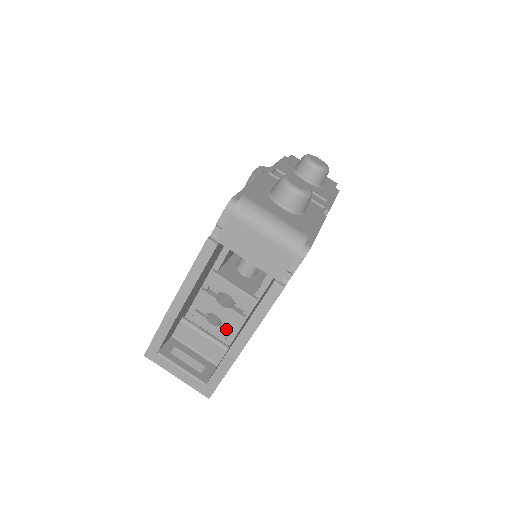
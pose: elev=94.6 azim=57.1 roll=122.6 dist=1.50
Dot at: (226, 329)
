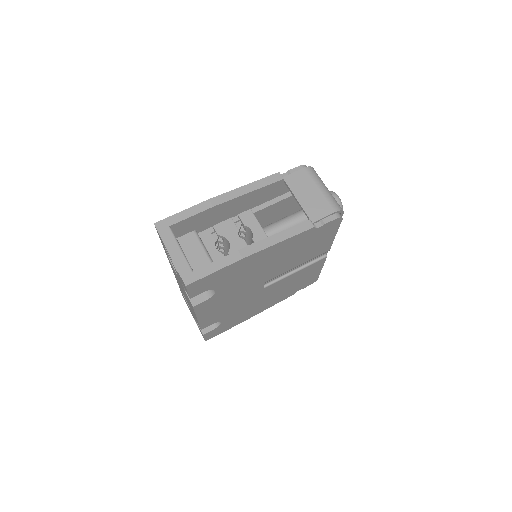
Dot at: occluded
